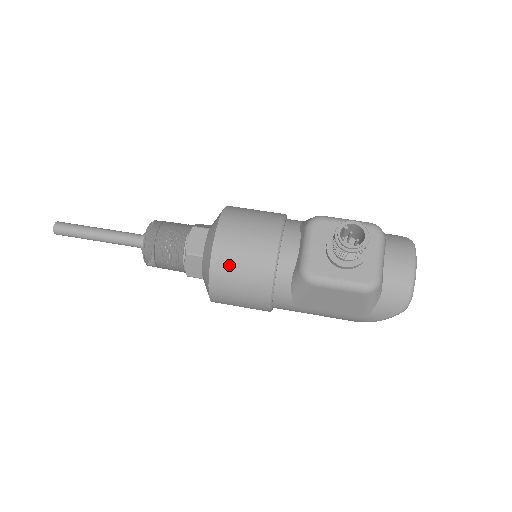
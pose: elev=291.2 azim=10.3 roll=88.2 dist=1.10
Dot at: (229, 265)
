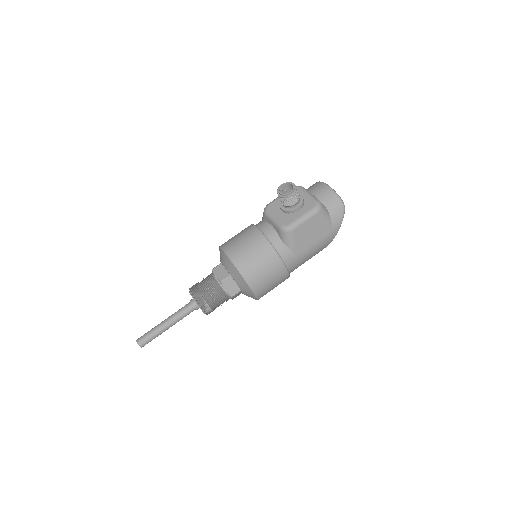
Dot at: (247, 261)
